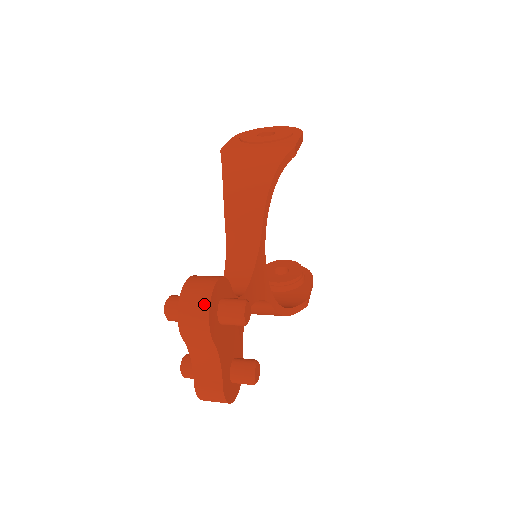
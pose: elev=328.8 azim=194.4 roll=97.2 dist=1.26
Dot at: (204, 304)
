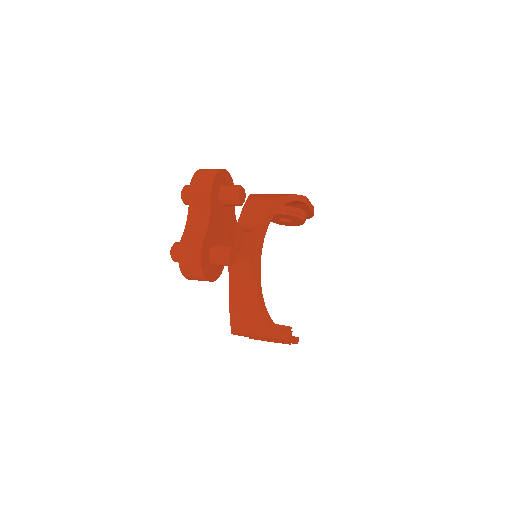
Dot at: (215, 170)
